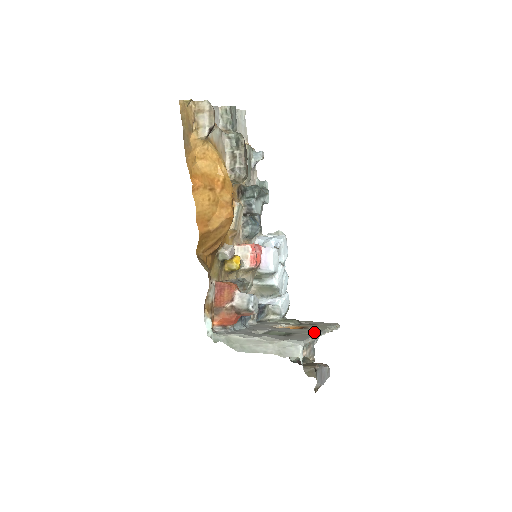
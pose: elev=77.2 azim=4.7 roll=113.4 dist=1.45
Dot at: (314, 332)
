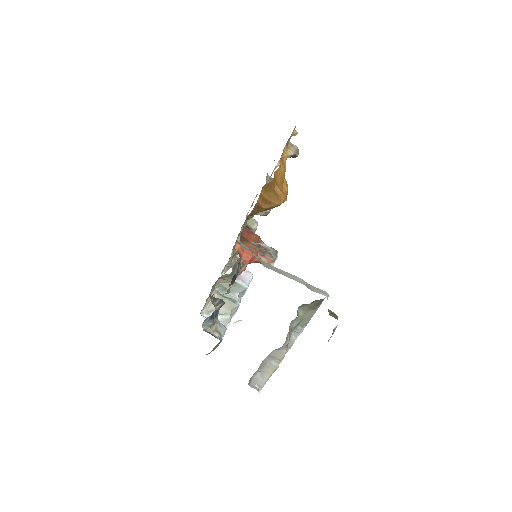
Dot at: occluded
